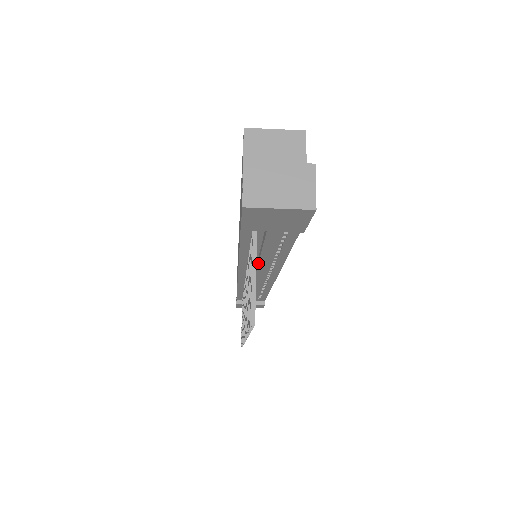
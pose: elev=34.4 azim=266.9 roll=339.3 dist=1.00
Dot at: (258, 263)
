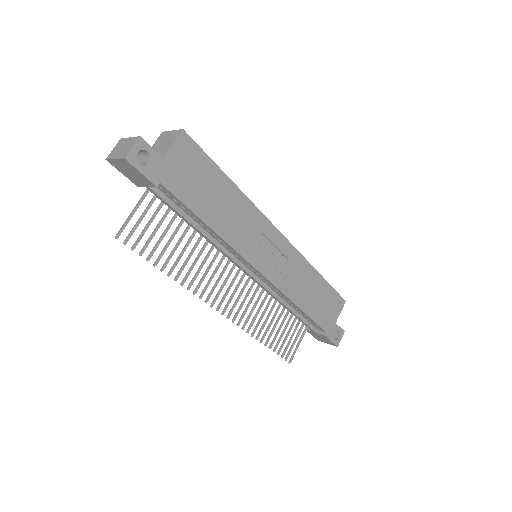
Dot at: (203, 236)
